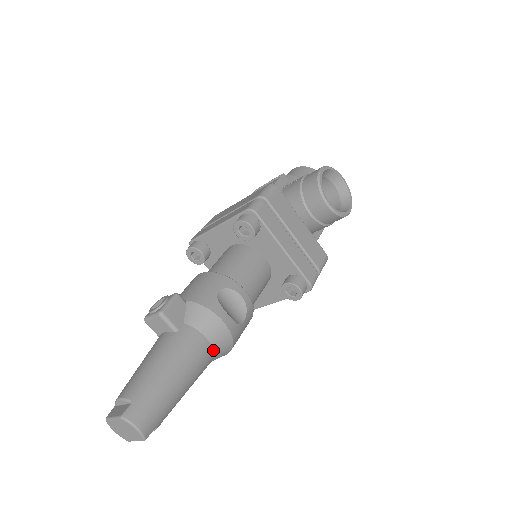
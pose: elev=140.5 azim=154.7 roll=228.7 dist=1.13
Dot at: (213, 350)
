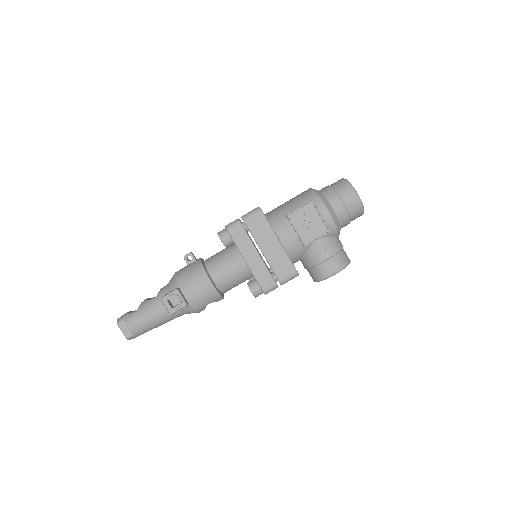
Dot at: occluded
